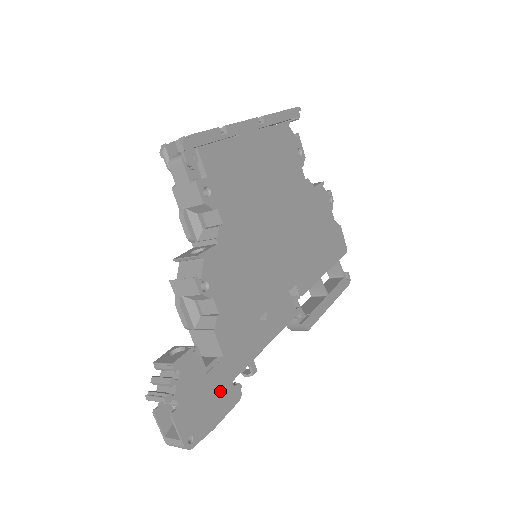
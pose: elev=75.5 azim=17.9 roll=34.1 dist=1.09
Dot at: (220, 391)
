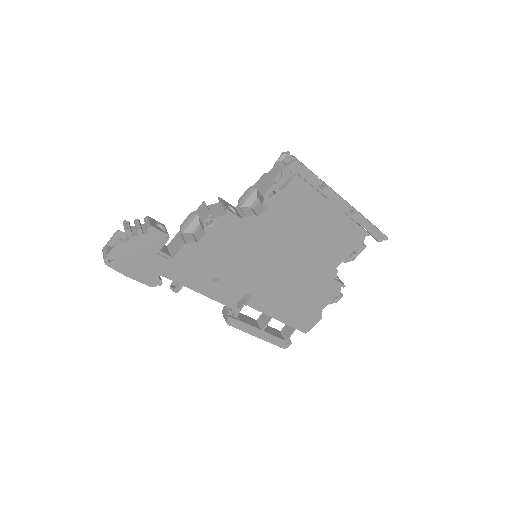
Dot at: (150, 269)
